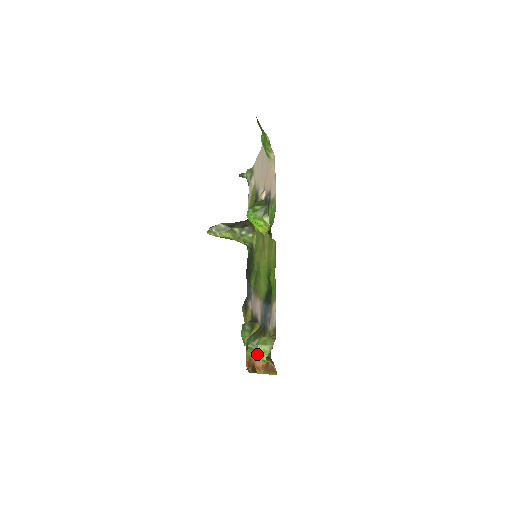
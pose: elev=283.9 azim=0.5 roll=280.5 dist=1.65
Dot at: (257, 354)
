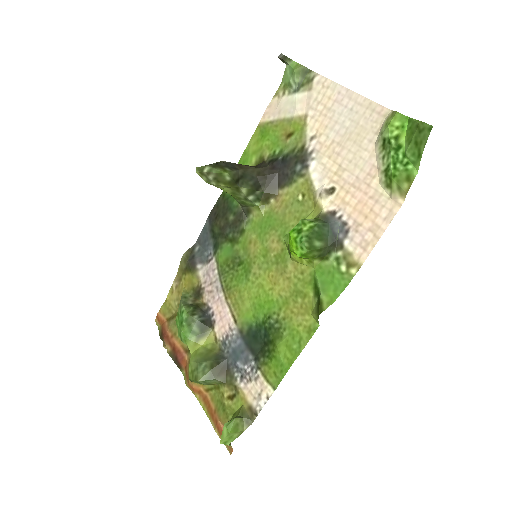
Dot at: occluded
